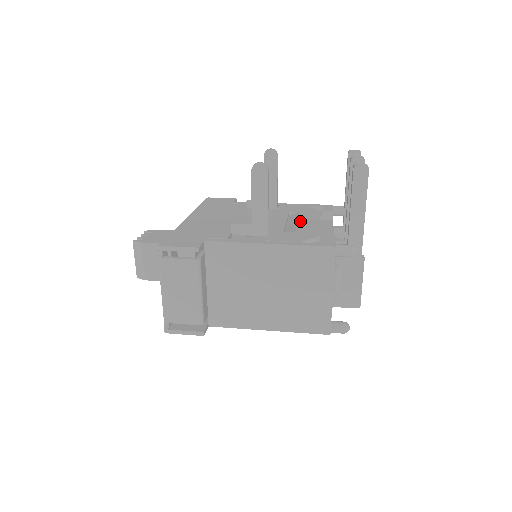
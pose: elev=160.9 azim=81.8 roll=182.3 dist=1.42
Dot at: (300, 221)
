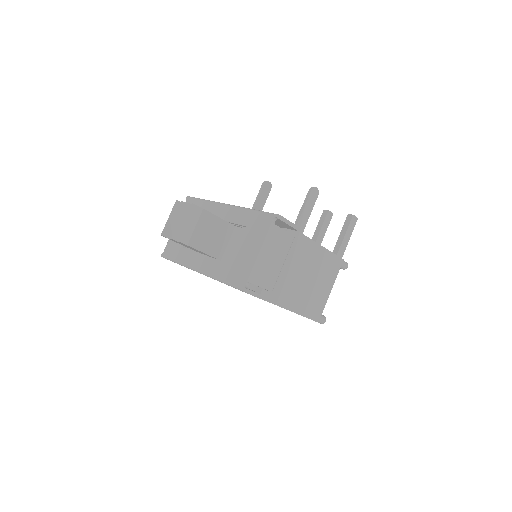
Dot at: occluded
